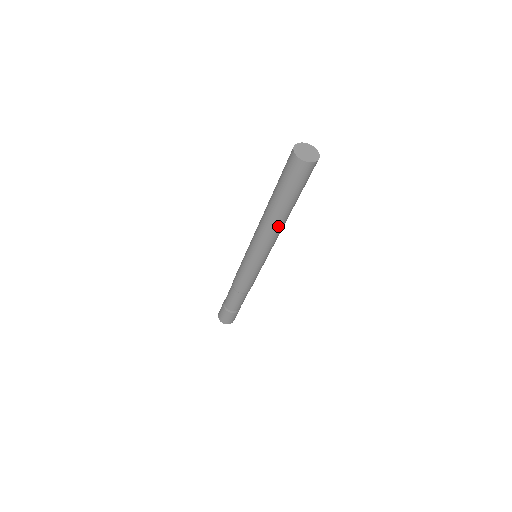
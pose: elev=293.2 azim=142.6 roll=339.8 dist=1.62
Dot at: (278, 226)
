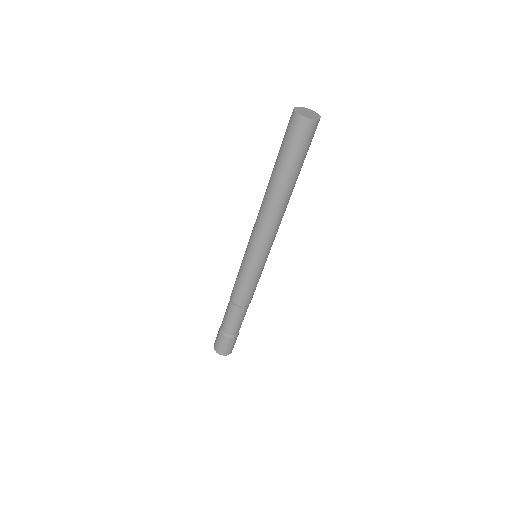
Dot at: (268, 202)
